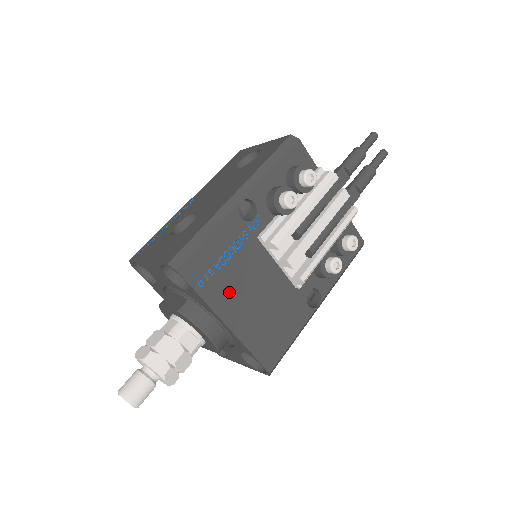
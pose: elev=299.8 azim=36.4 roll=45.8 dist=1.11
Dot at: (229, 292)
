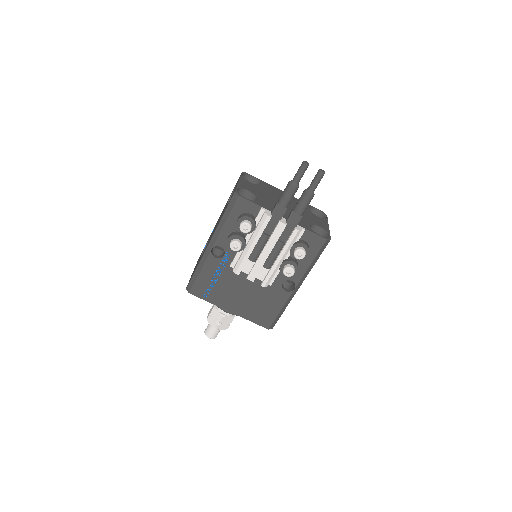
Dot at: (224, 296)
